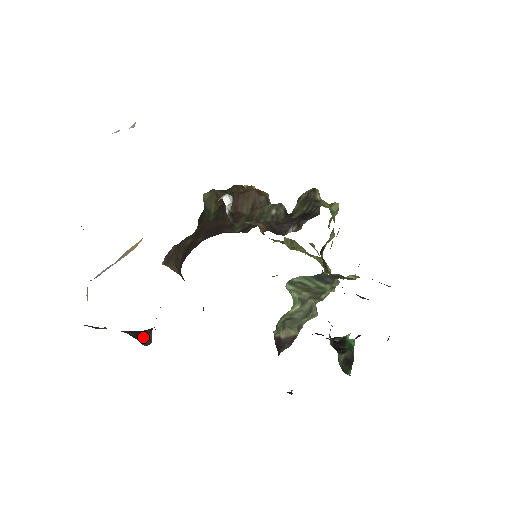
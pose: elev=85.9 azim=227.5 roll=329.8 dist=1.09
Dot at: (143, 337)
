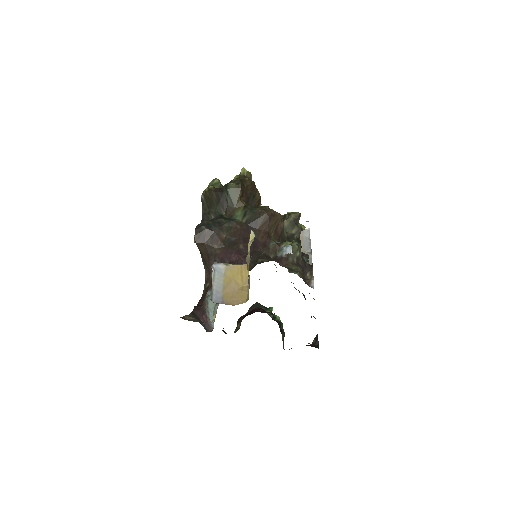
Dot at: occluded
